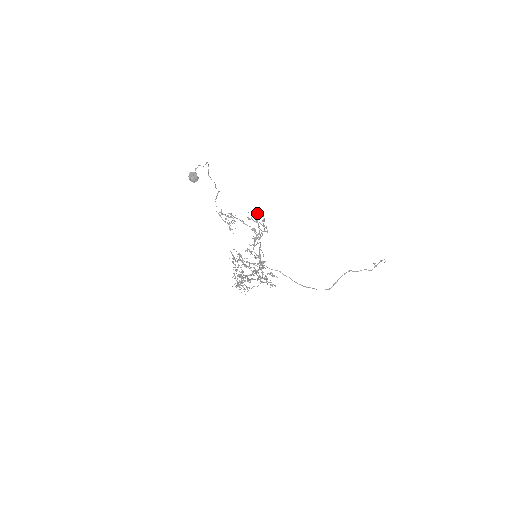
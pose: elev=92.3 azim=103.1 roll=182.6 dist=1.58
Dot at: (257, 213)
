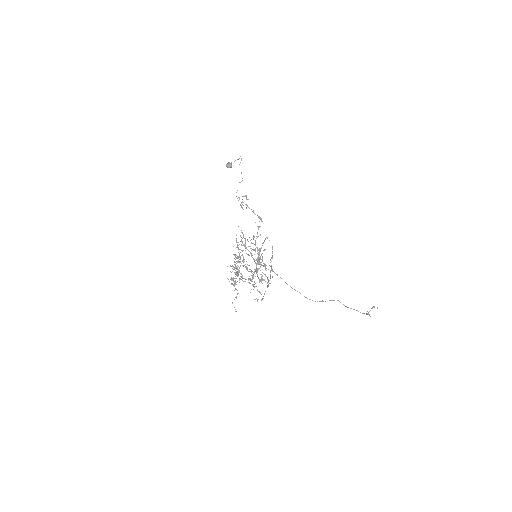
Dot at: (267, 238)
